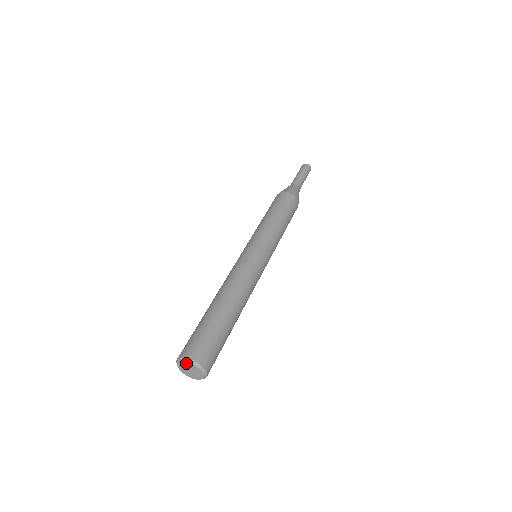
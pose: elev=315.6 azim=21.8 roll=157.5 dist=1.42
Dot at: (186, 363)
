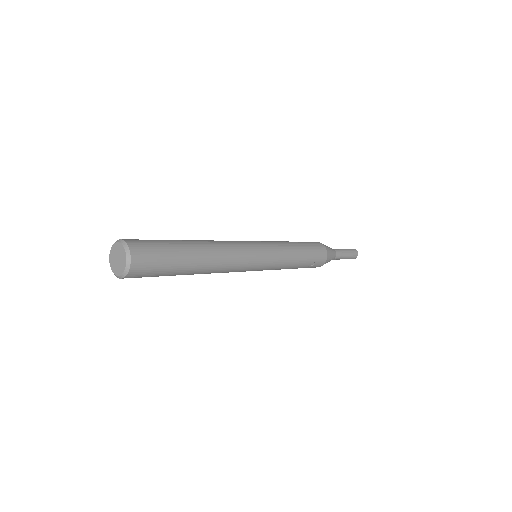
Dot at: (114, 248)
